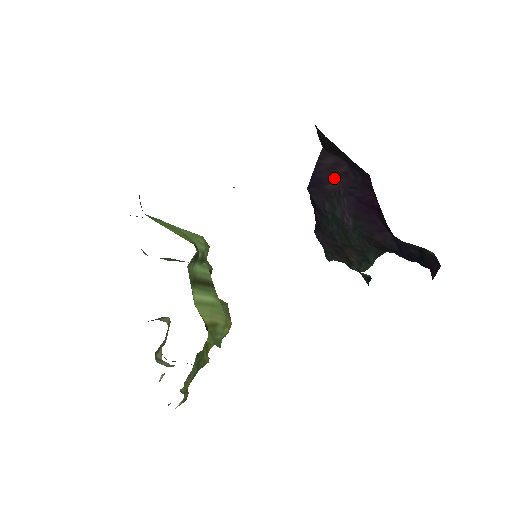
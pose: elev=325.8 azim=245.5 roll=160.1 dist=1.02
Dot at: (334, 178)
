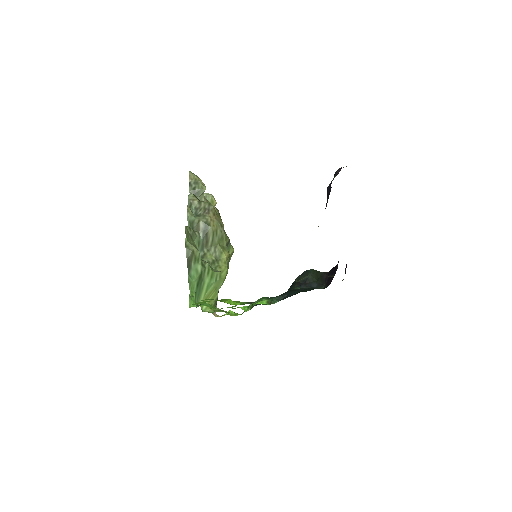
Dot at: occluded
